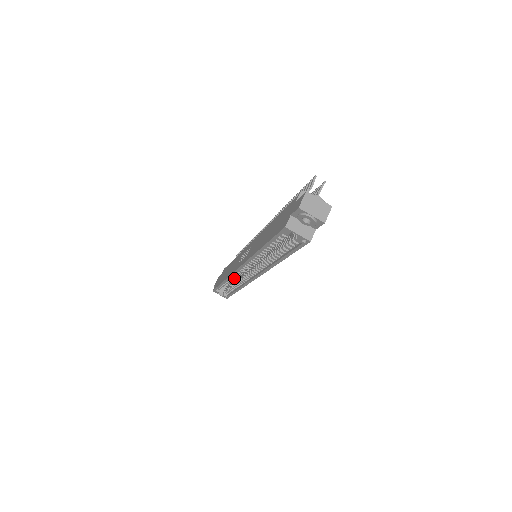
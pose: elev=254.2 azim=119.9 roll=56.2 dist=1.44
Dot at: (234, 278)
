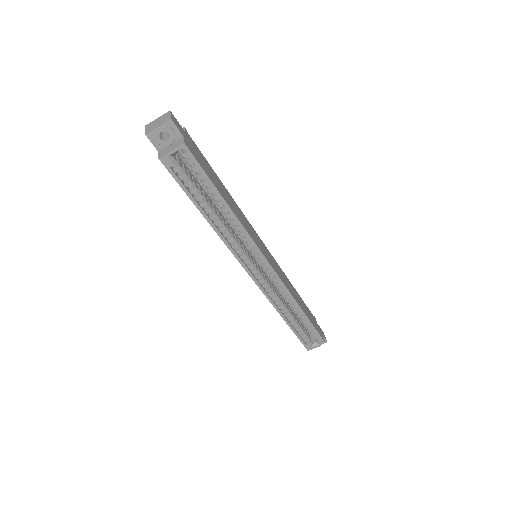
Dot at: (278, 301)
